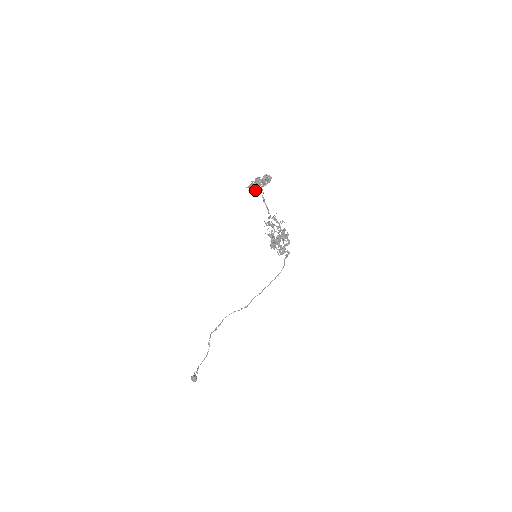
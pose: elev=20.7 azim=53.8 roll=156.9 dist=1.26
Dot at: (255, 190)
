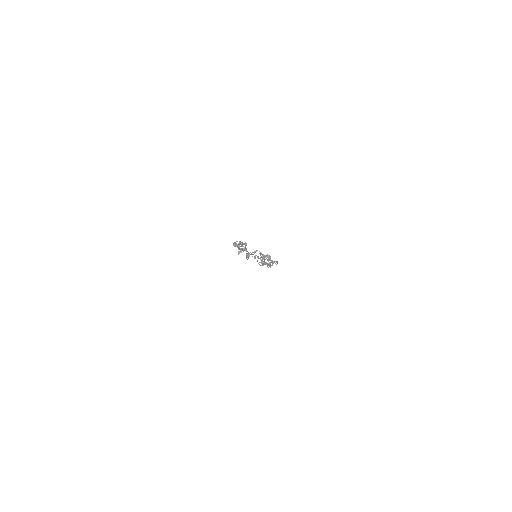
Dot at: occluded
